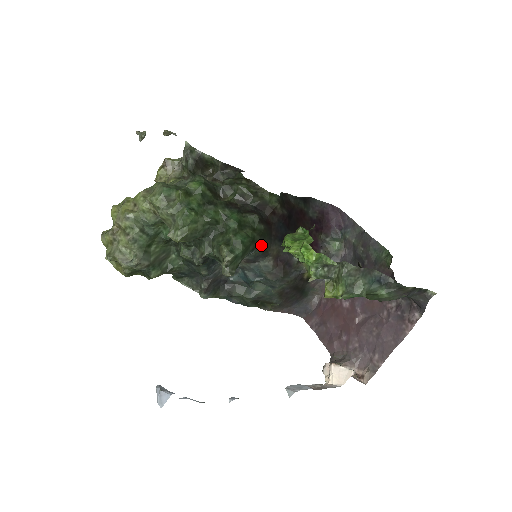
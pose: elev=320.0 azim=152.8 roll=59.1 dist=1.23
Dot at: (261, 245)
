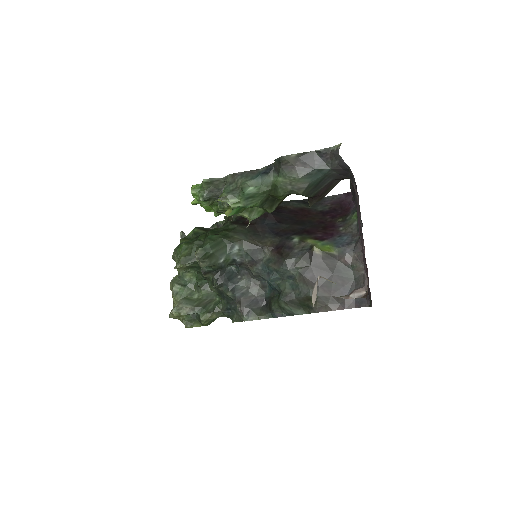
Dot at: (244, 240)
